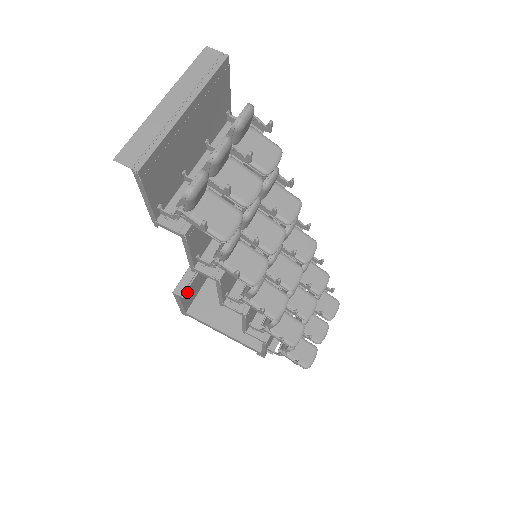
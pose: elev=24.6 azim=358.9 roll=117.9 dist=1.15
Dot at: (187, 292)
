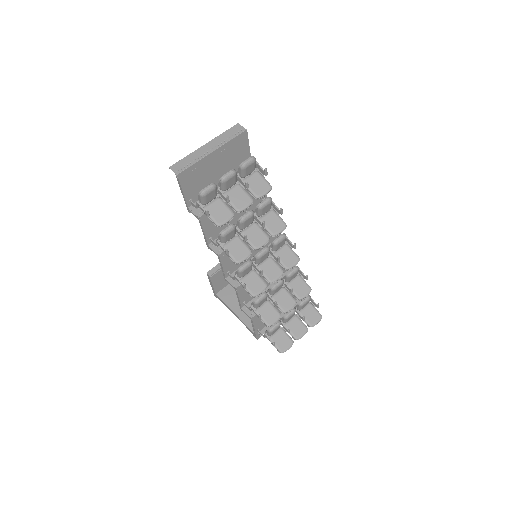
Dot at: (217, 277)
